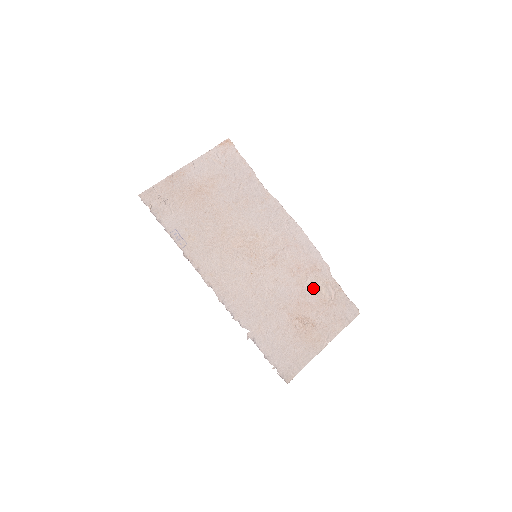
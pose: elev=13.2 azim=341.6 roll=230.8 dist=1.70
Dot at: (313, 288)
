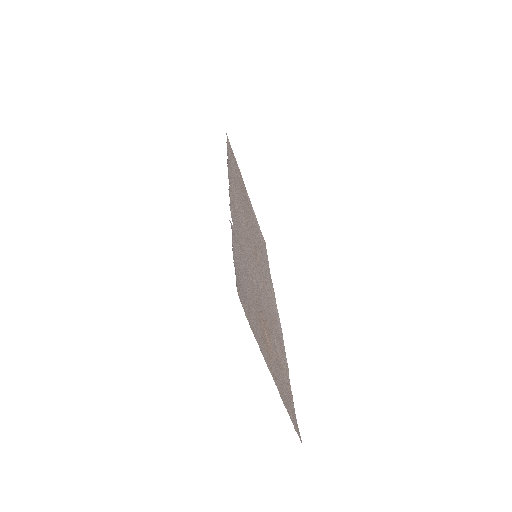
Dot at: (277, 345)
